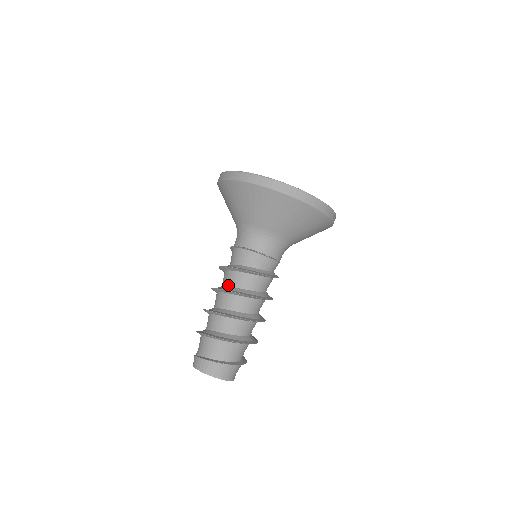
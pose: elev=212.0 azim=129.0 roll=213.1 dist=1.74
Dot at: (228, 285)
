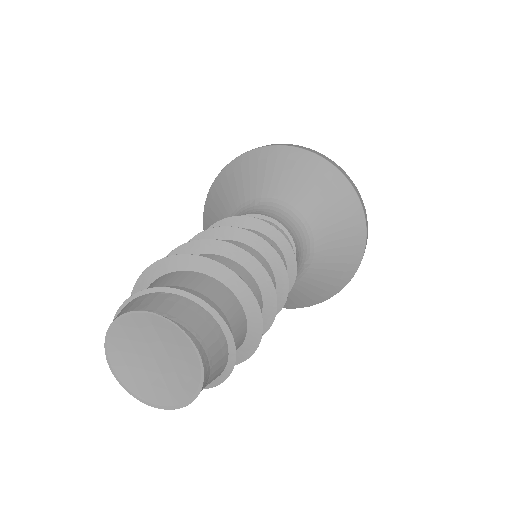
Dot at: occluded
